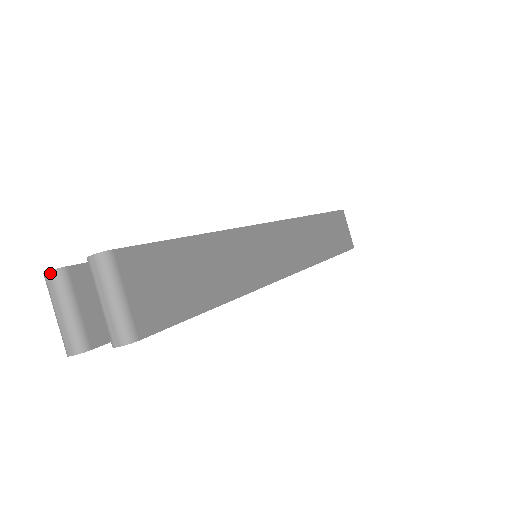
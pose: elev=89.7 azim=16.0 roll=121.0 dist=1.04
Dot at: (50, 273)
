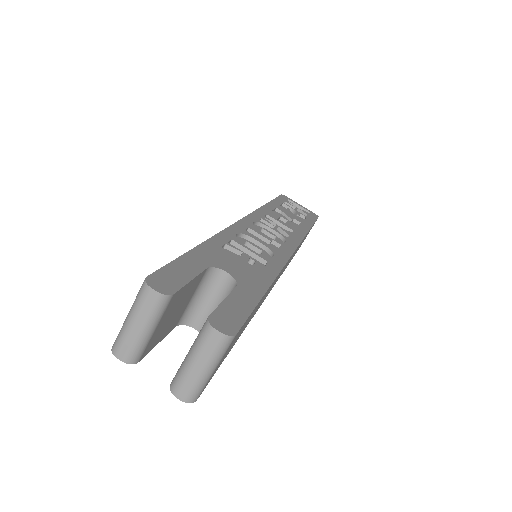
Dot at: (157, 294)
